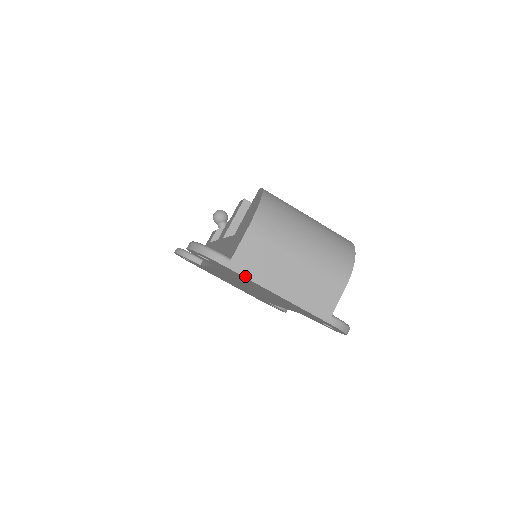
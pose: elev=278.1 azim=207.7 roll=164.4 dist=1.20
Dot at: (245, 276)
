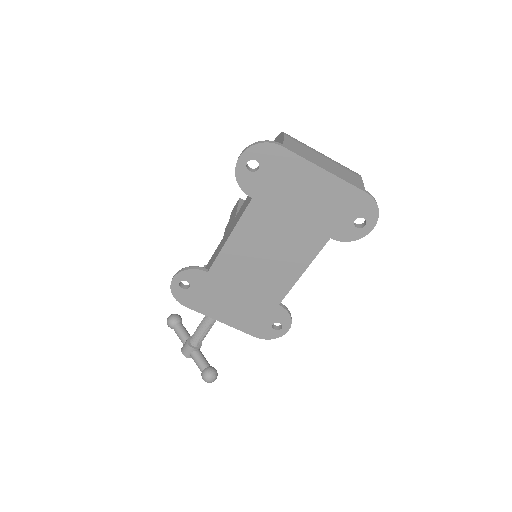
Dot at: (298, 154)
